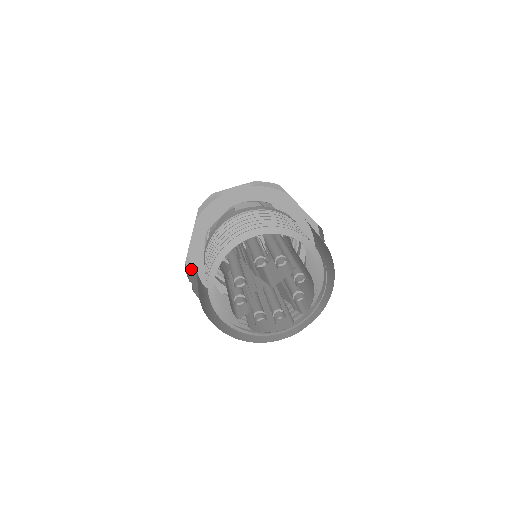
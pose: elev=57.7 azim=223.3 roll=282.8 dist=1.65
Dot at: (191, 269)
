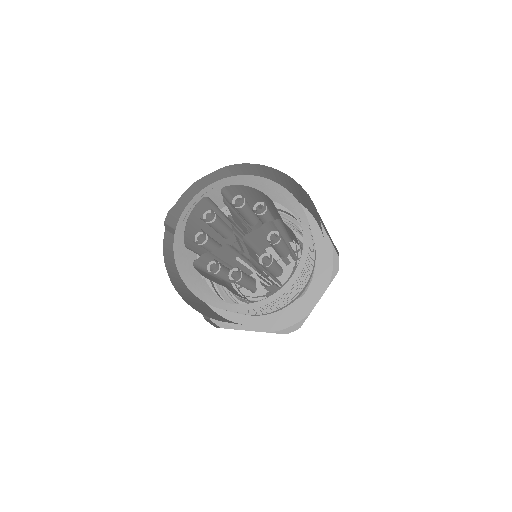
Dot at: occluded
